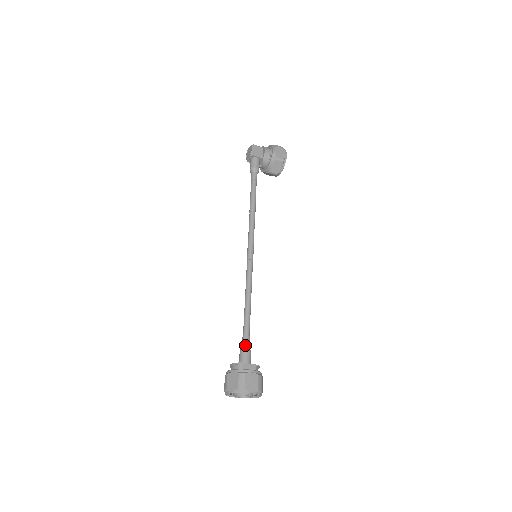
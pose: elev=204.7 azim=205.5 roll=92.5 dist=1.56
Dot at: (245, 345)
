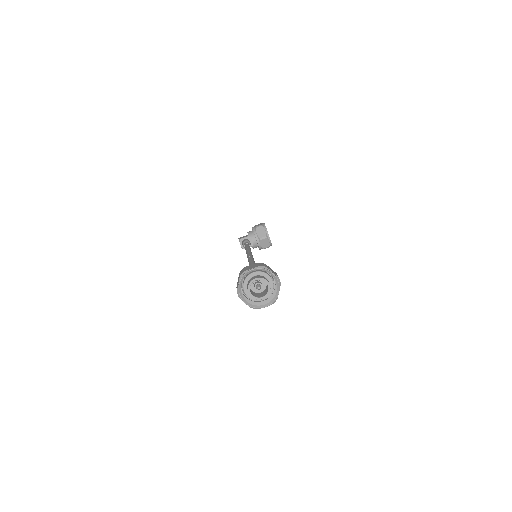
Dot at: occluded
